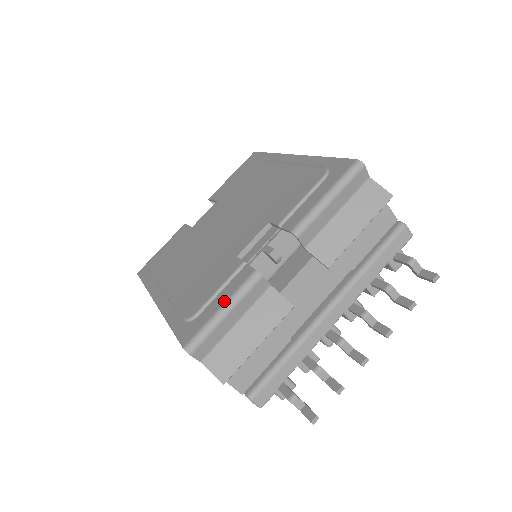
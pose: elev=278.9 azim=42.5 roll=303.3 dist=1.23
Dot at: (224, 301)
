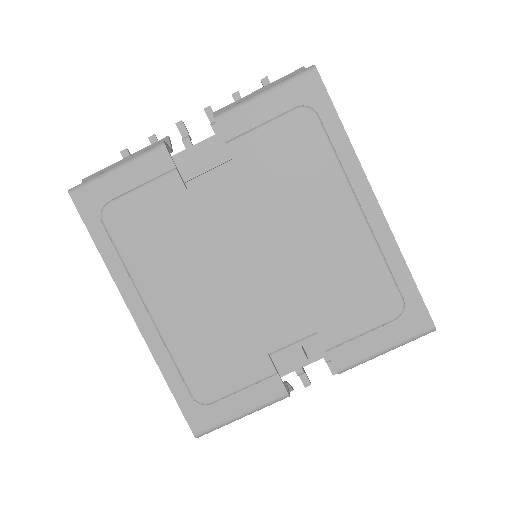
Dot at: (247, 409)
